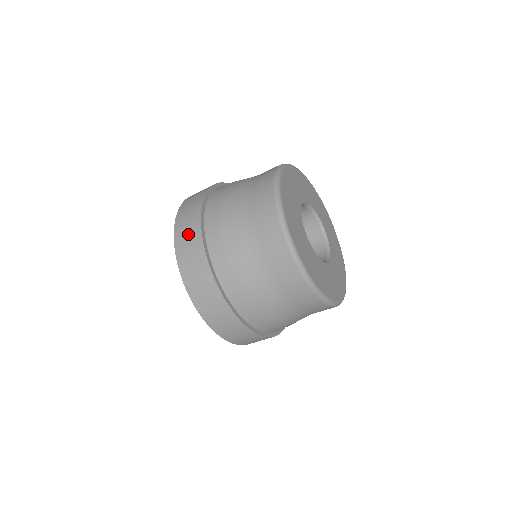
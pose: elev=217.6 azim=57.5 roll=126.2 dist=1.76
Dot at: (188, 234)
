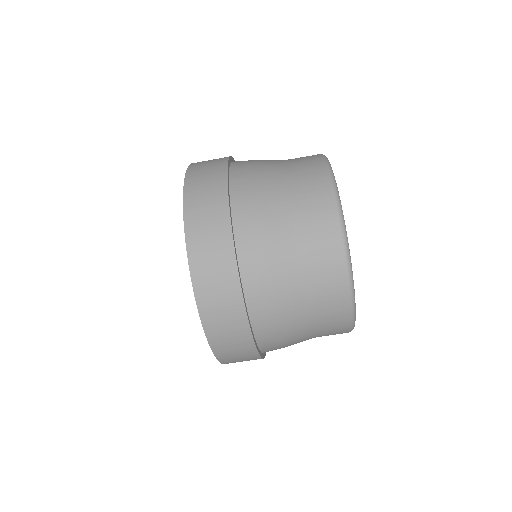
Dot at: (207, 191)
